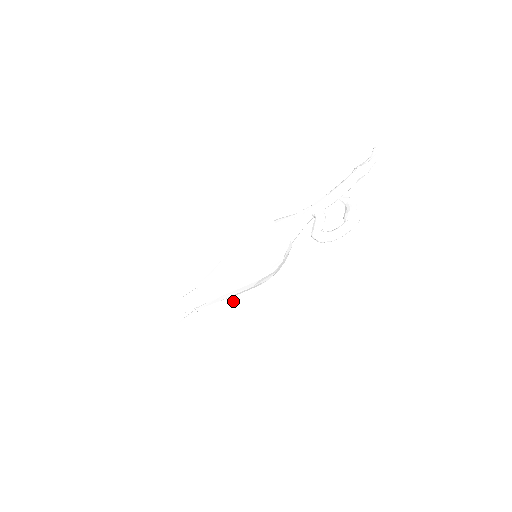
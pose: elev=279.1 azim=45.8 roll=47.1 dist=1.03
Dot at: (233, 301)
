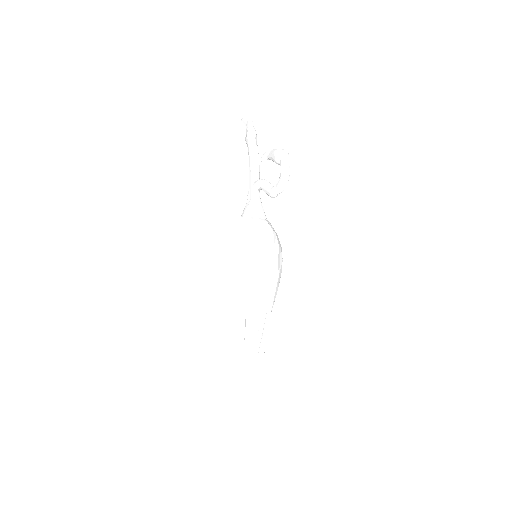
Dot at: (279, 307)
